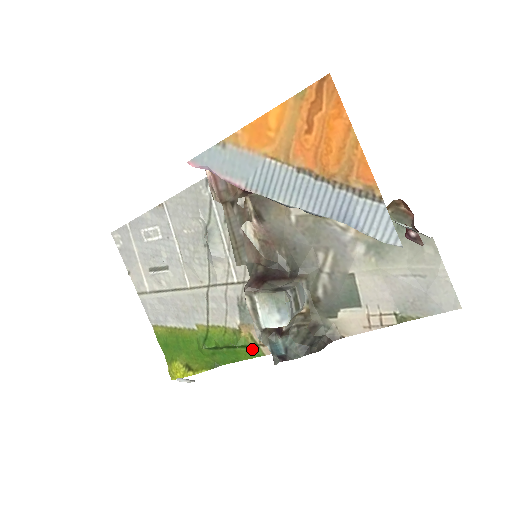
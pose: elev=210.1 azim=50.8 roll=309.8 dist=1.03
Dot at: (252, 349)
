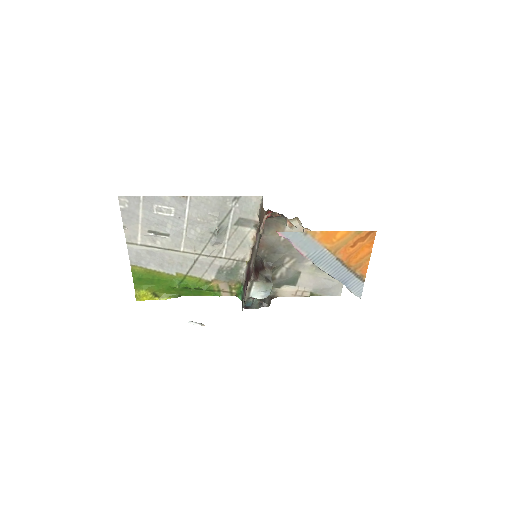
Dot at: (214, 292)
